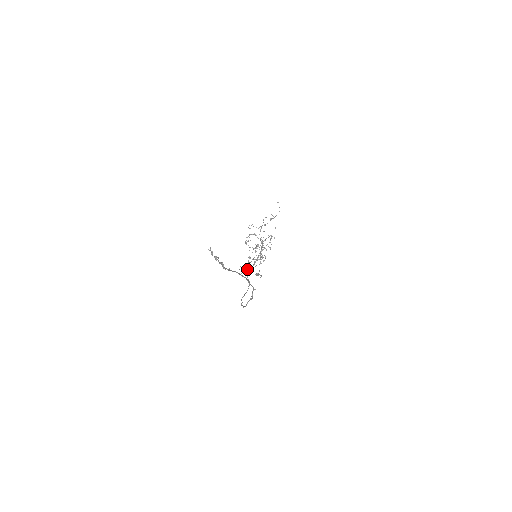
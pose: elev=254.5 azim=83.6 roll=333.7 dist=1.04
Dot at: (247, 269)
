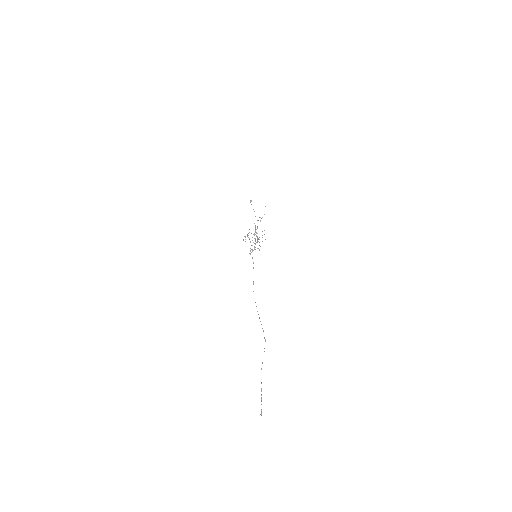
Dot at: occluded
